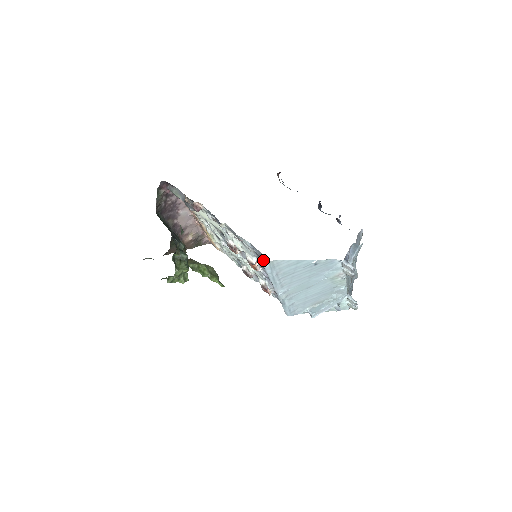
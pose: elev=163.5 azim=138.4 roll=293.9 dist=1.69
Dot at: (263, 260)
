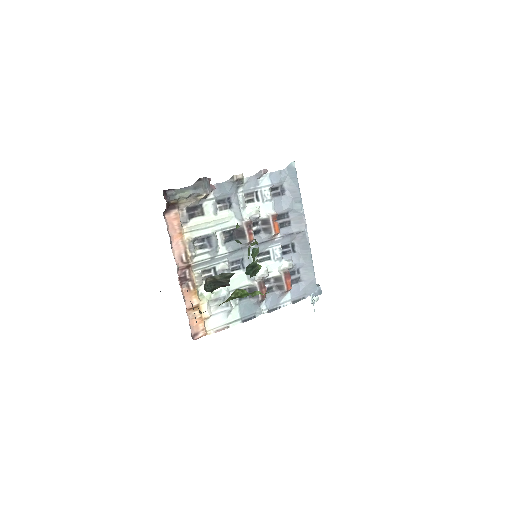
Dot at: (282, 197)
